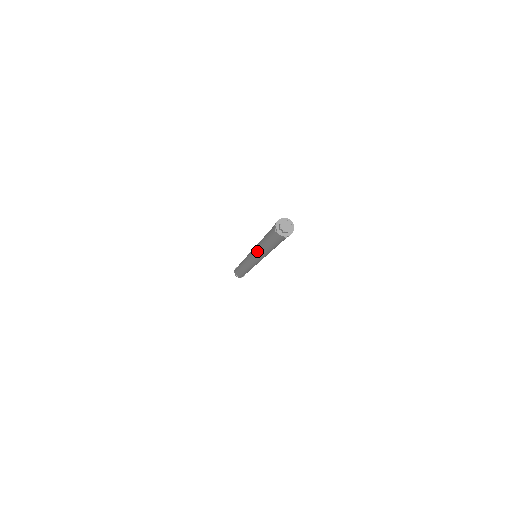
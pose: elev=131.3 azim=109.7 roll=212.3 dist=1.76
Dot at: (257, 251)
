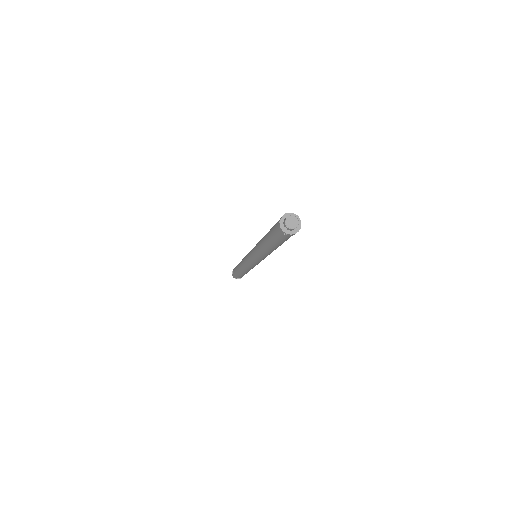
Dot at: (257, 245)
